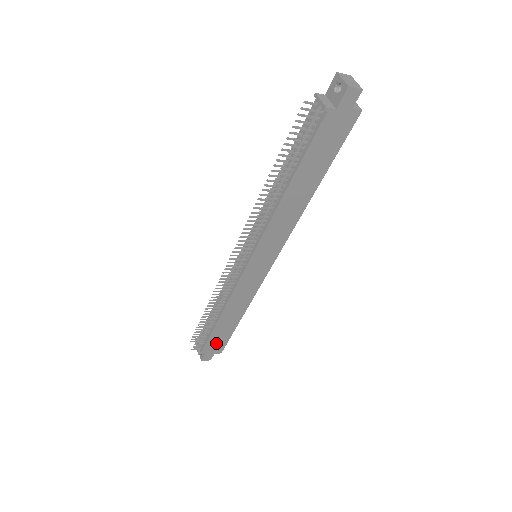
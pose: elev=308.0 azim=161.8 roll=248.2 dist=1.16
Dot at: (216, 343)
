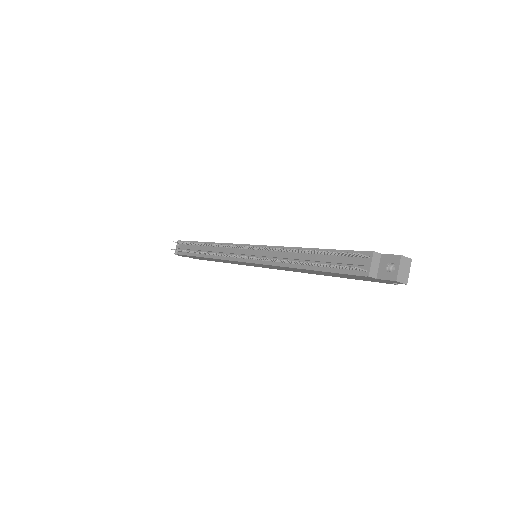
Dot at: (193, 257)
